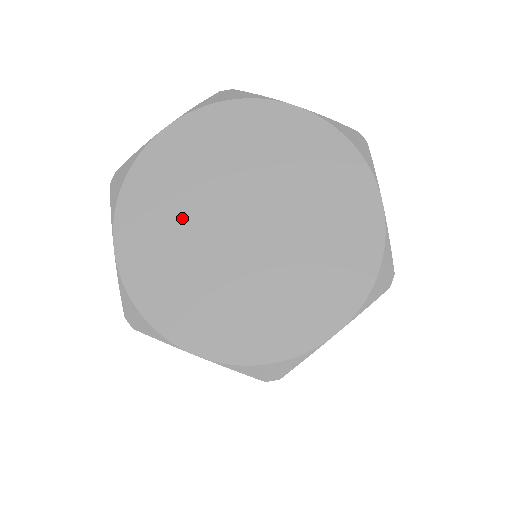
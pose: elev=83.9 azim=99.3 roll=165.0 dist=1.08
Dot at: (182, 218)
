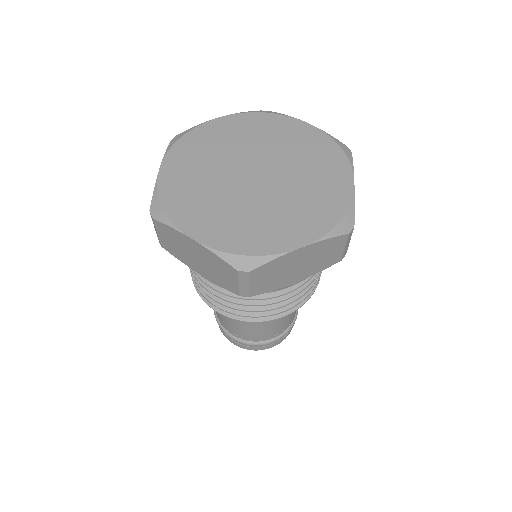
Dot at: (212, 162)
